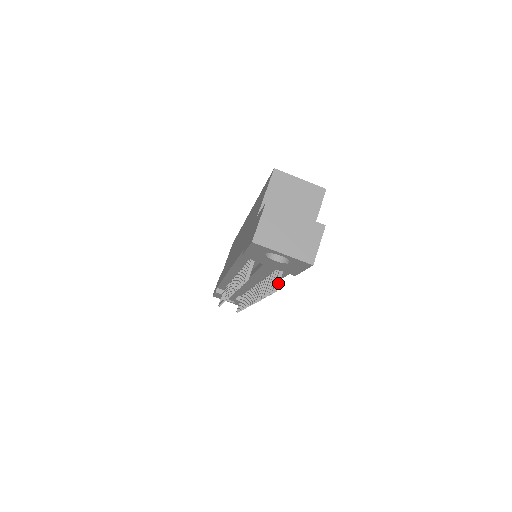
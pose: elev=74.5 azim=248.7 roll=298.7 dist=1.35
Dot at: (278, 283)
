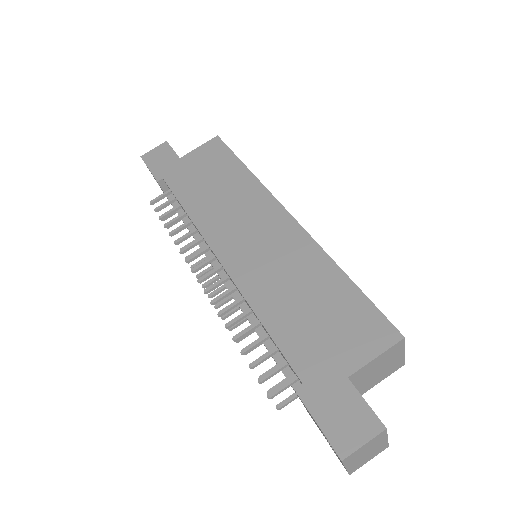
Dot at: occluded
